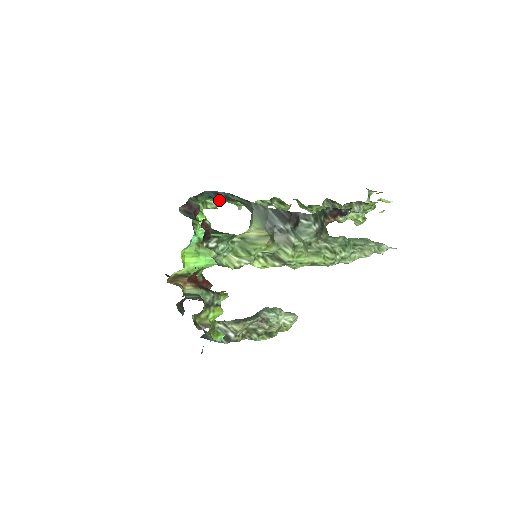
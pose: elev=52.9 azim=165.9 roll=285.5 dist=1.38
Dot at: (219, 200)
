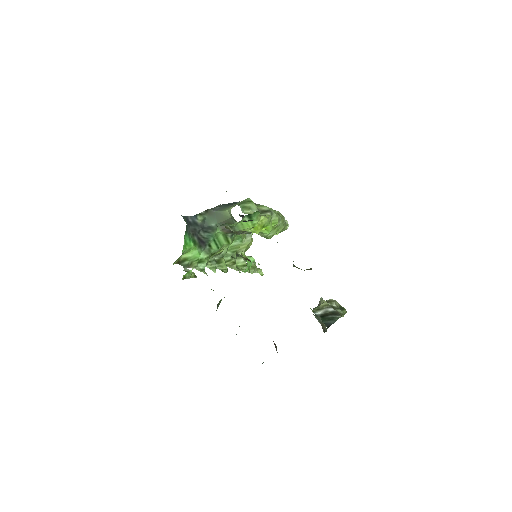
Dot at: (192, 242)
